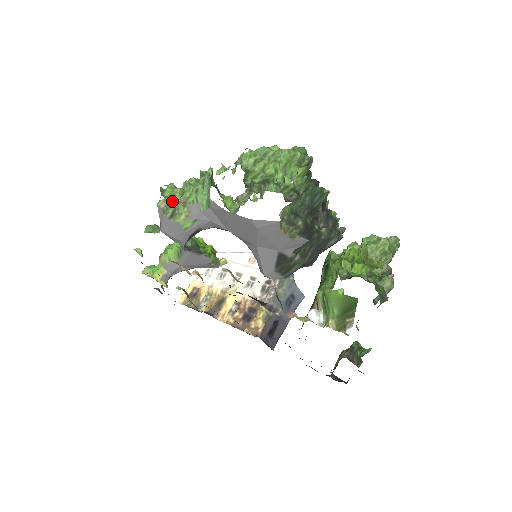
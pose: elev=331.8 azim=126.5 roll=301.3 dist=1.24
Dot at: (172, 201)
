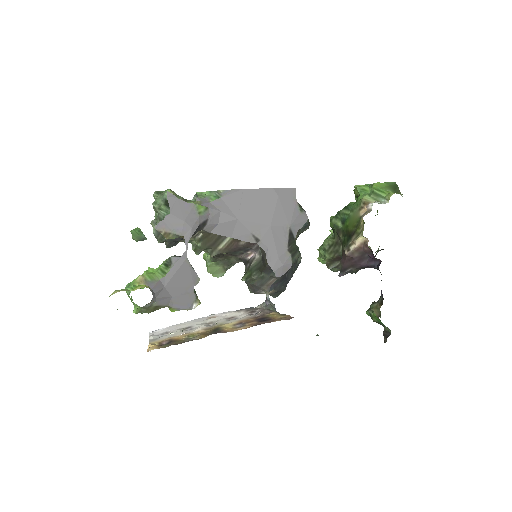
Dot at: occluded
